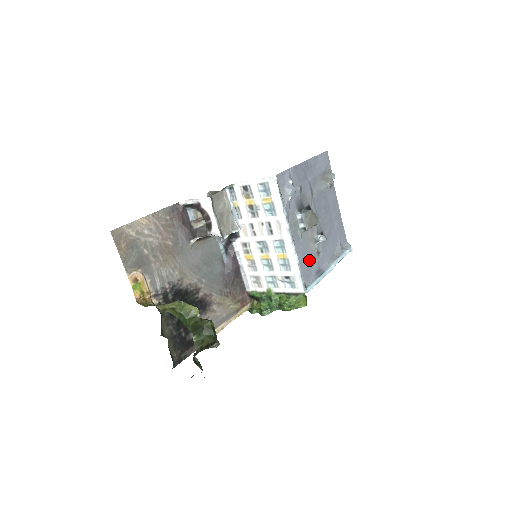
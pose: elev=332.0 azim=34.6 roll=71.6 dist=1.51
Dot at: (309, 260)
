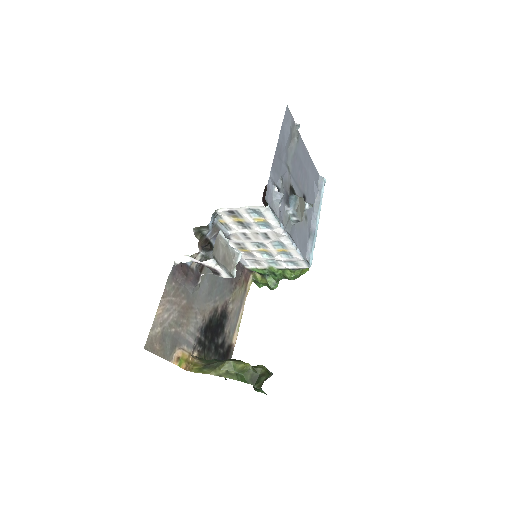
Dot at: (303, 234)
